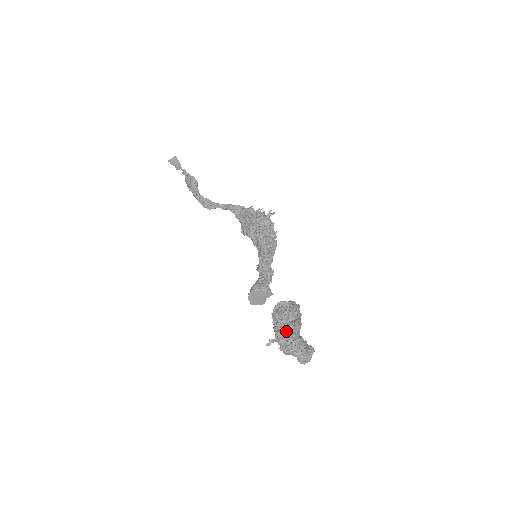
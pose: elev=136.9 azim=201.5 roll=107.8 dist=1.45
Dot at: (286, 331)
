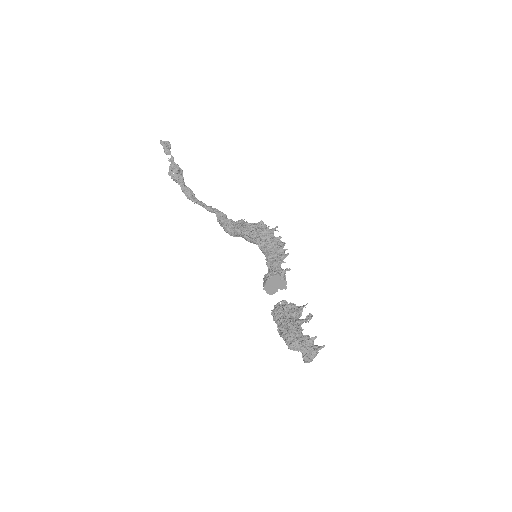
Dot at: (297, 325)
